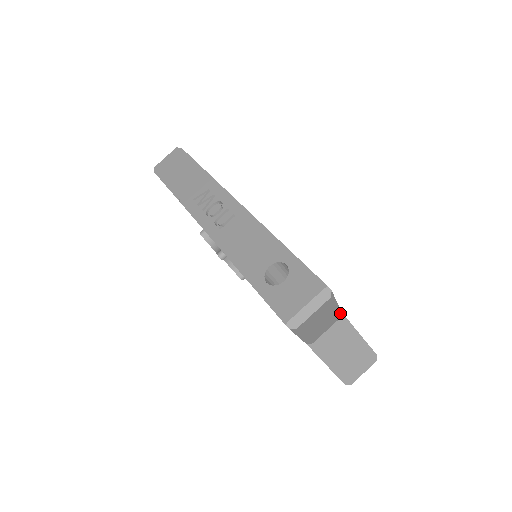
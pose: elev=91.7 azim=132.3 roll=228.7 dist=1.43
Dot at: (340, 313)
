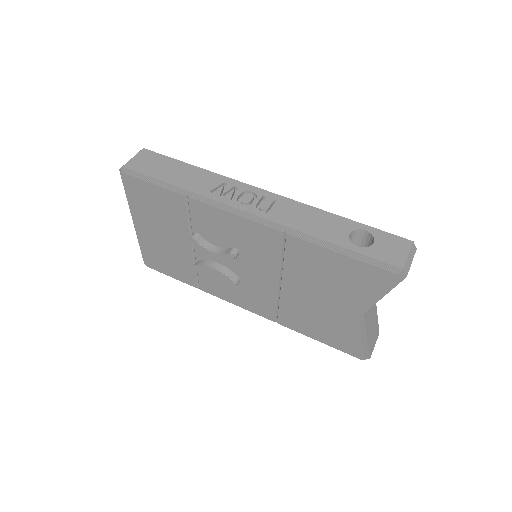
Dot at: occluded
